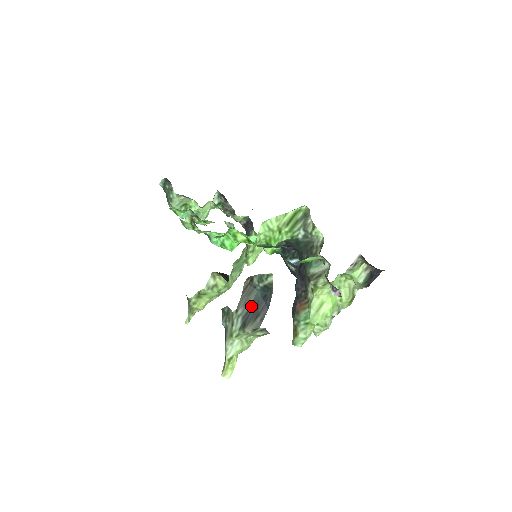
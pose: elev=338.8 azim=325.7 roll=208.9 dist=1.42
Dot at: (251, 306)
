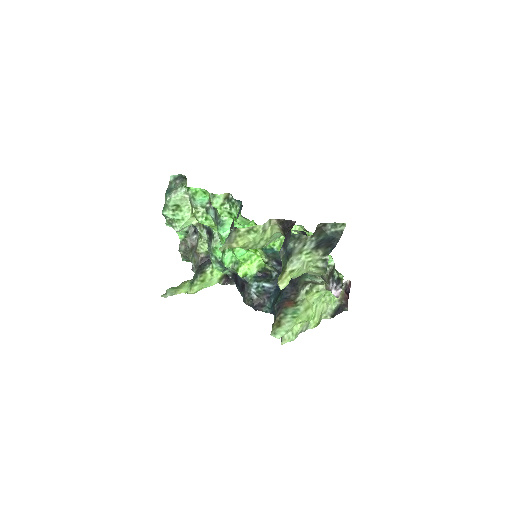
Dot at: (323, 239)
